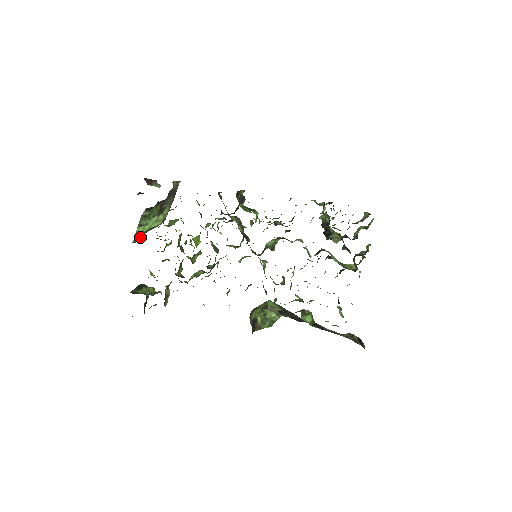
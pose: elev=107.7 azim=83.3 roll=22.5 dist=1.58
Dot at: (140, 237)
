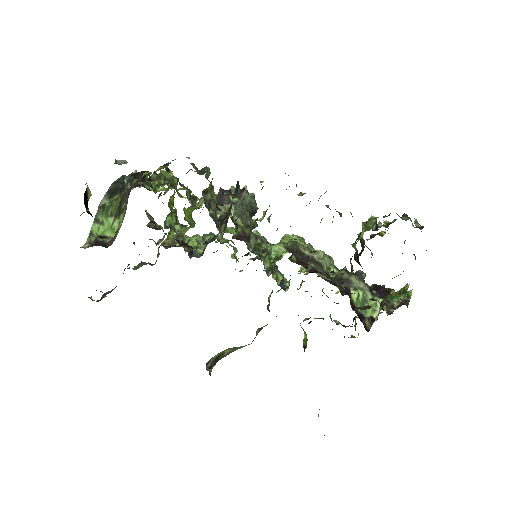
Dot at: (93, 241)
